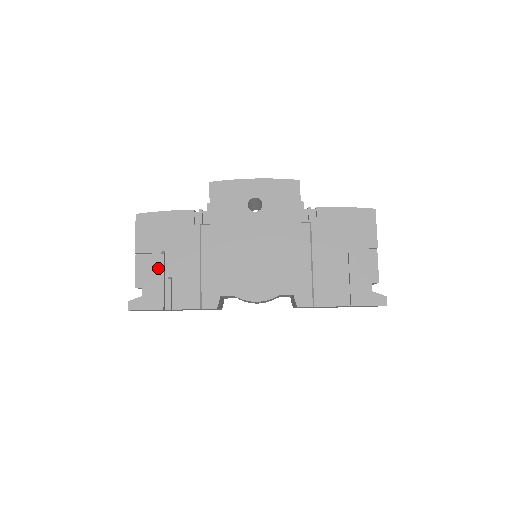
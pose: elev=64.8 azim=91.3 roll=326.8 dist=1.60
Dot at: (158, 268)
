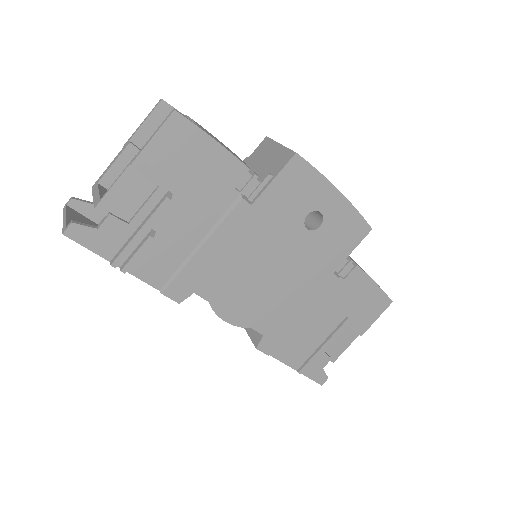
Dot at: (147, 208)
